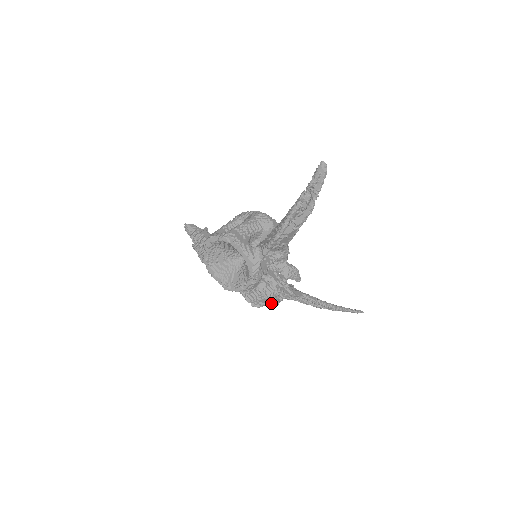
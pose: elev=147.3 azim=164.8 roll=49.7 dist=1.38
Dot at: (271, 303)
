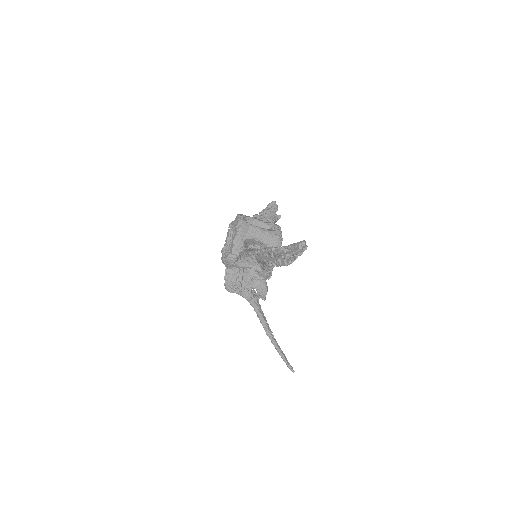
Dot at: (226, 286)
